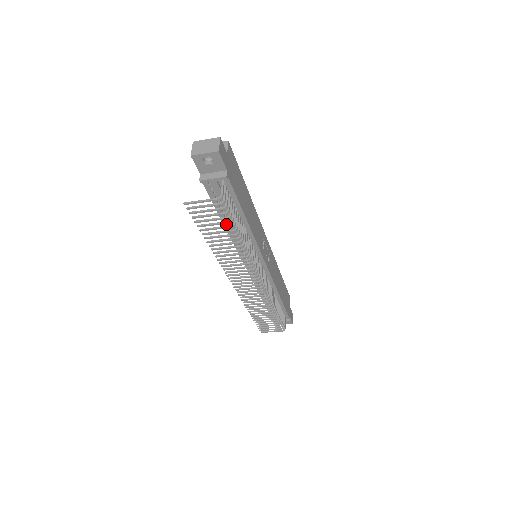
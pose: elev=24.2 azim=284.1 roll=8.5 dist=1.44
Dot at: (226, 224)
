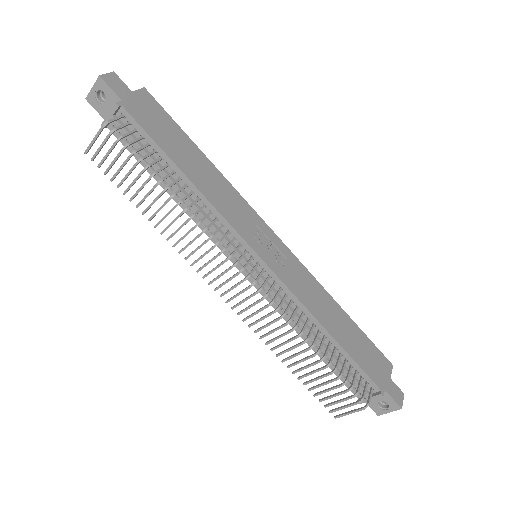
Dot at: (170, 192)
